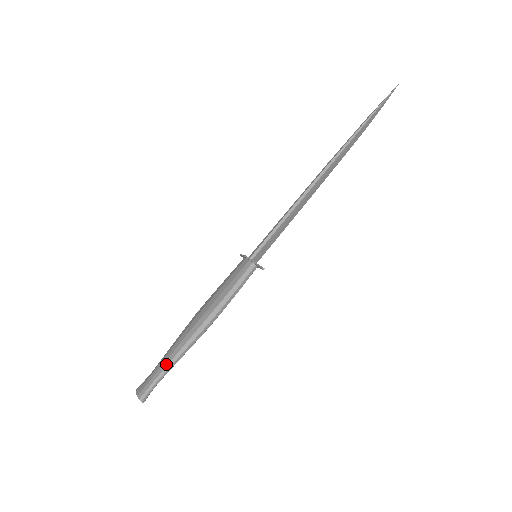
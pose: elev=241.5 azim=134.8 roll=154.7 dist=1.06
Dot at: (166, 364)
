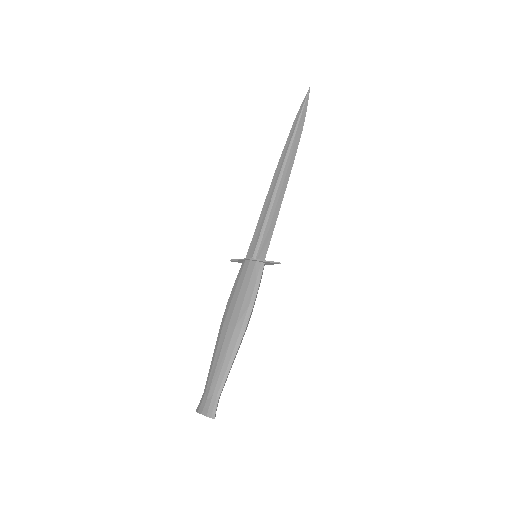
Dot at: (222, 377)
